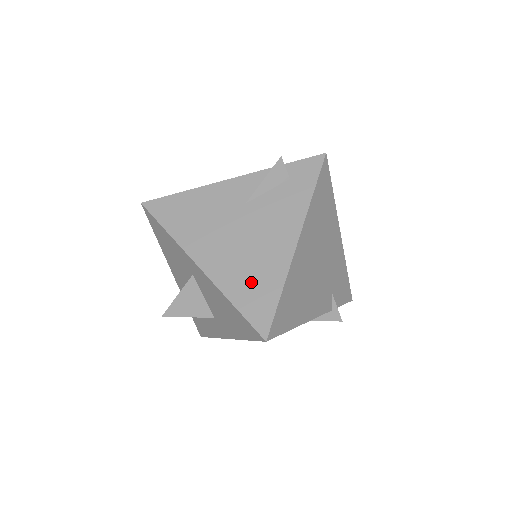
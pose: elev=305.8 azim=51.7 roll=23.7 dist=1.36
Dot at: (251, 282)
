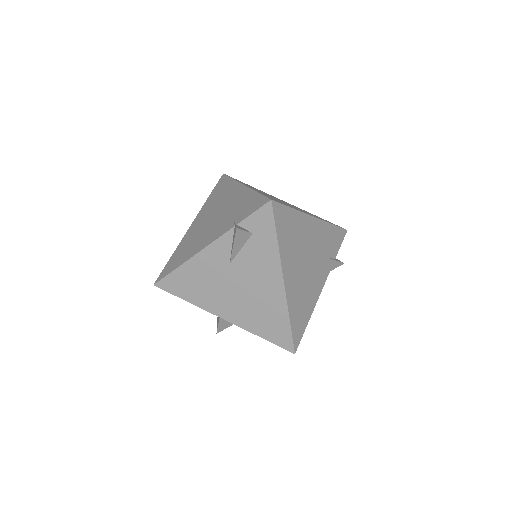
Dot at: (265, 320)
